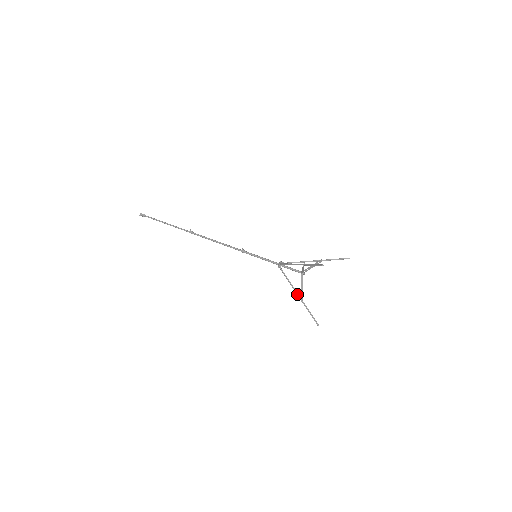
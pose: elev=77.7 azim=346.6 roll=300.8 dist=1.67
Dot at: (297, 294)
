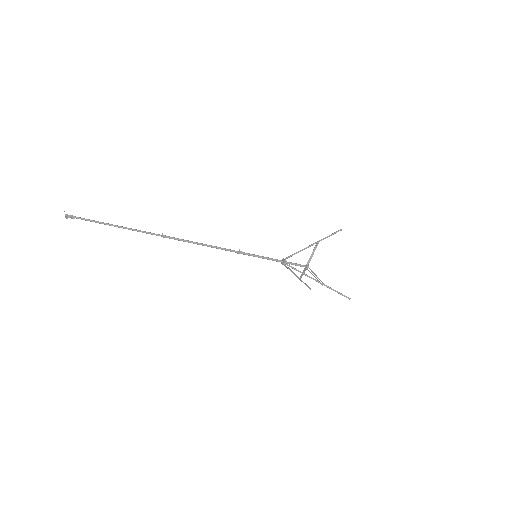
Dot at: occluded
